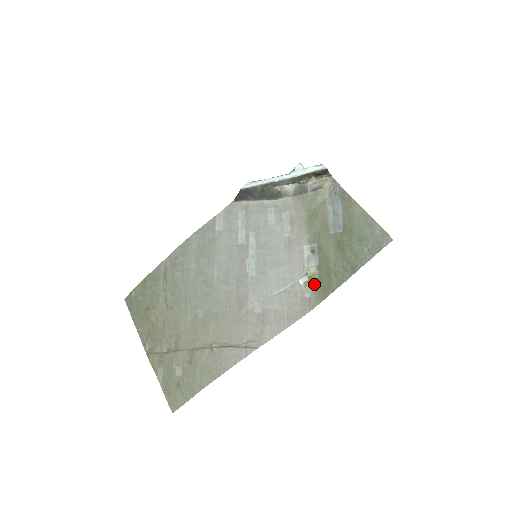
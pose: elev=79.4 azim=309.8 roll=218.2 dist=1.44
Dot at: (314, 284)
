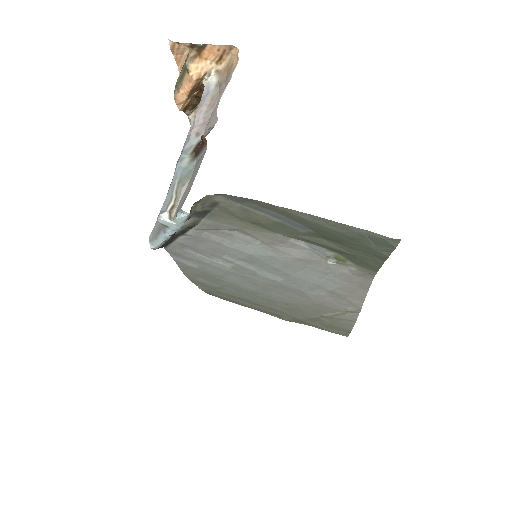
Dot at: (348, 262)
